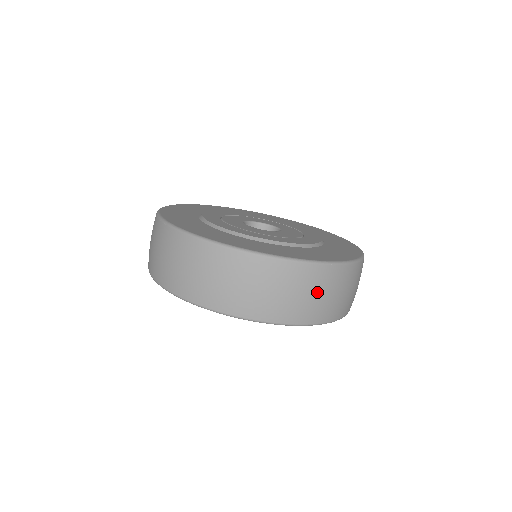
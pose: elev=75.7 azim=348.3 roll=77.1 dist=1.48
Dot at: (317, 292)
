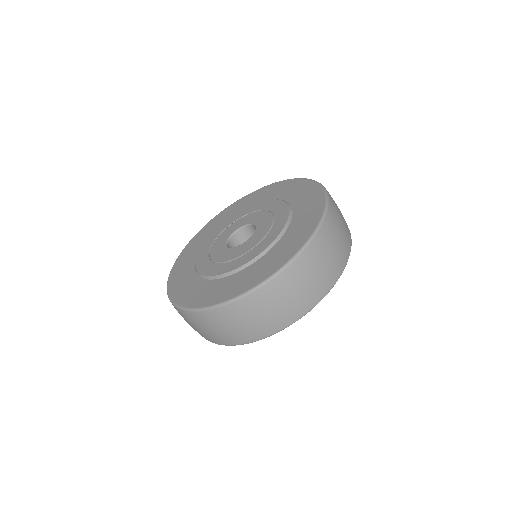
Dot at: (337, 235)
